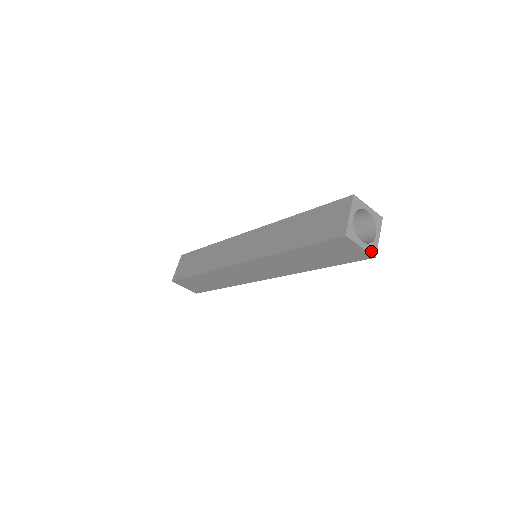
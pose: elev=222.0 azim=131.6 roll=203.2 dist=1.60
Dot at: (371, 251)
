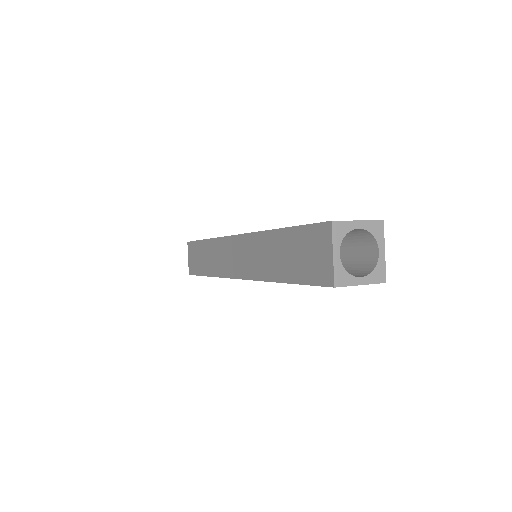
Dot at: (338, 275)
